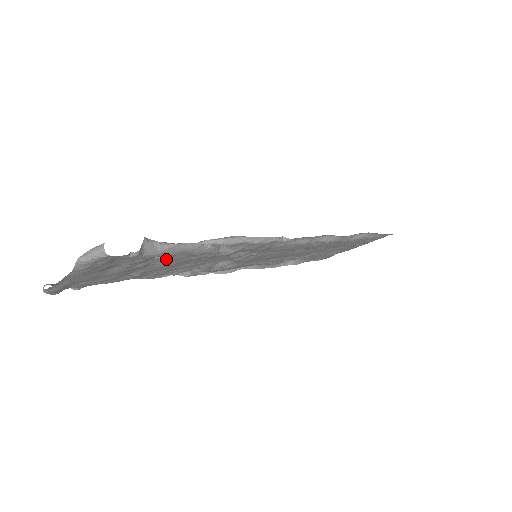
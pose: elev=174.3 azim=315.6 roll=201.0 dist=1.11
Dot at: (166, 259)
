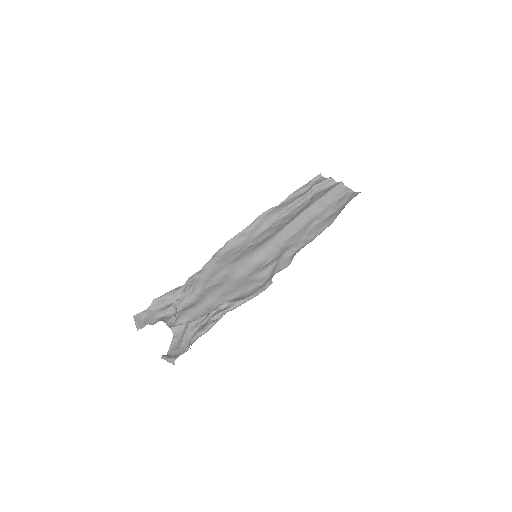
Dot at: occluded
